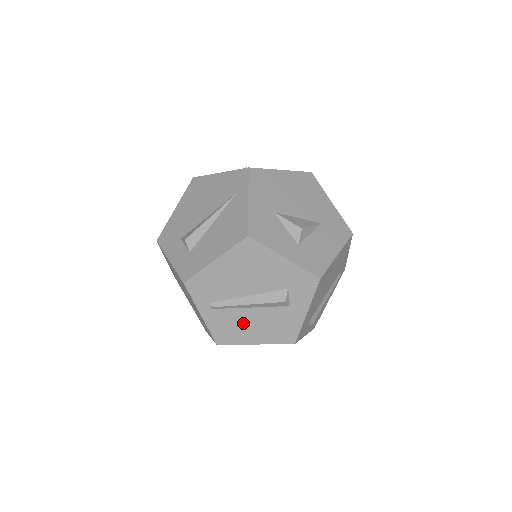
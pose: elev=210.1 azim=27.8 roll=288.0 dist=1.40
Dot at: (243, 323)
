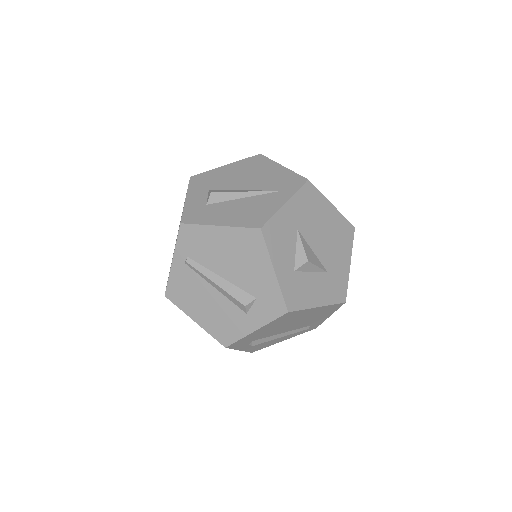
Dot at: (199, 295)
